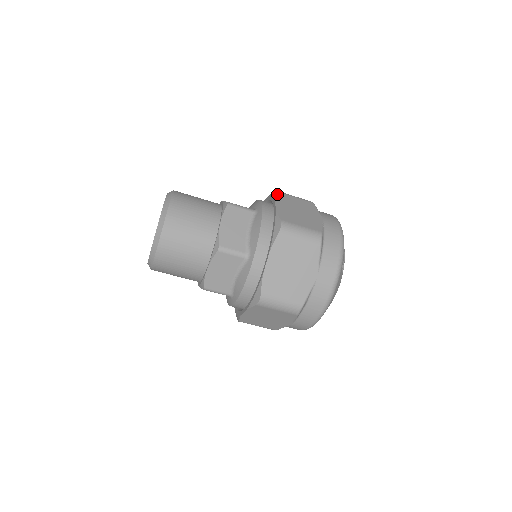
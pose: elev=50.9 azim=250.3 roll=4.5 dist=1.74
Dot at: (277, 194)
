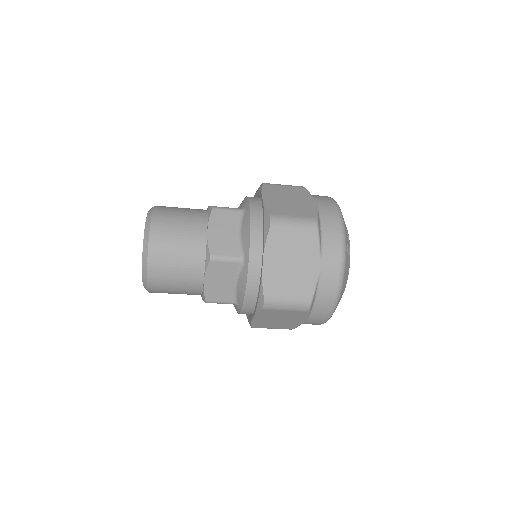
Dot at: (264, 187)
